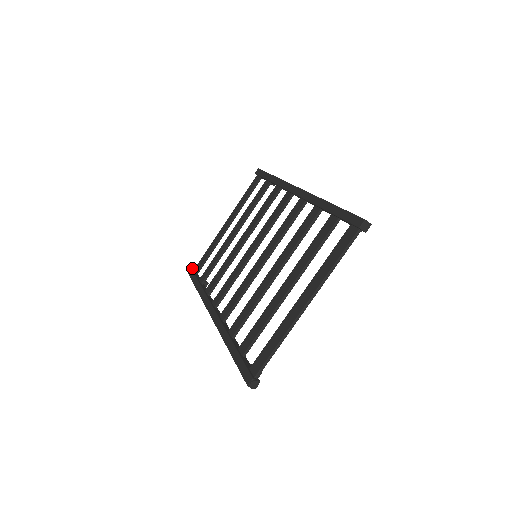
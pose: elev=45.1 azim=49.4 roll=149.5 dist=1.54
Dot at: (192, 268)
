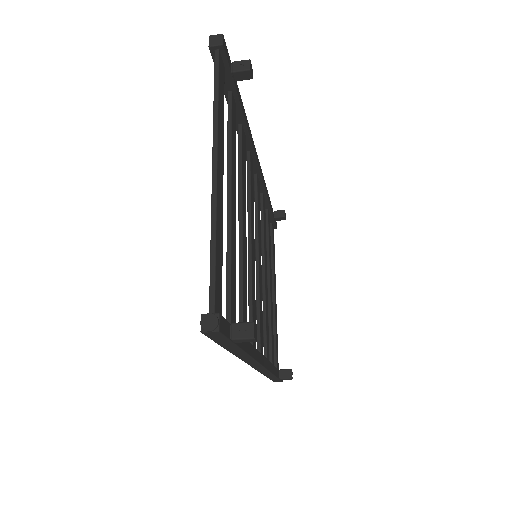
Dot at: occluded
